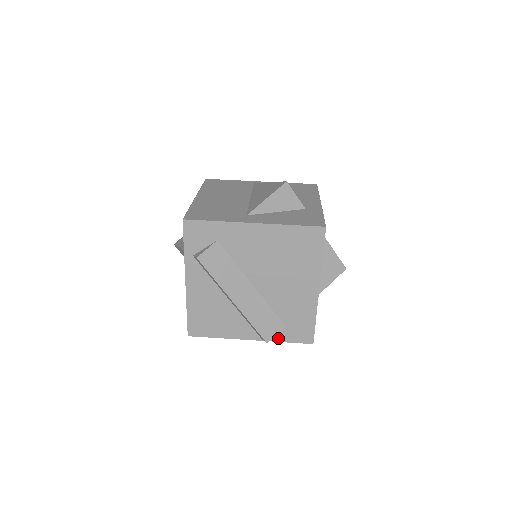
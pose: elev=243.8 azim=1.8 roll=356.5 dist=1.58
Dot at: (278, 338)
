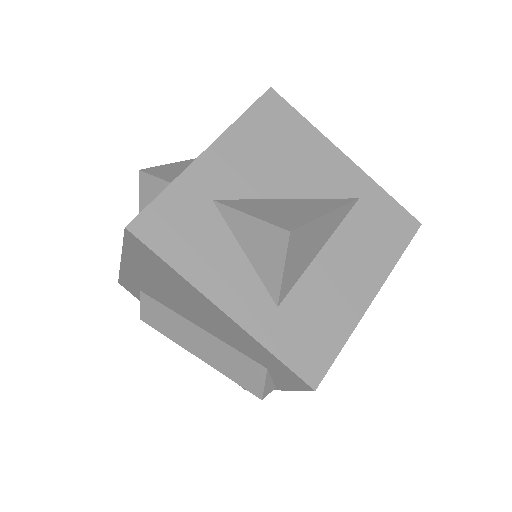
Dot at: (283, 385)
